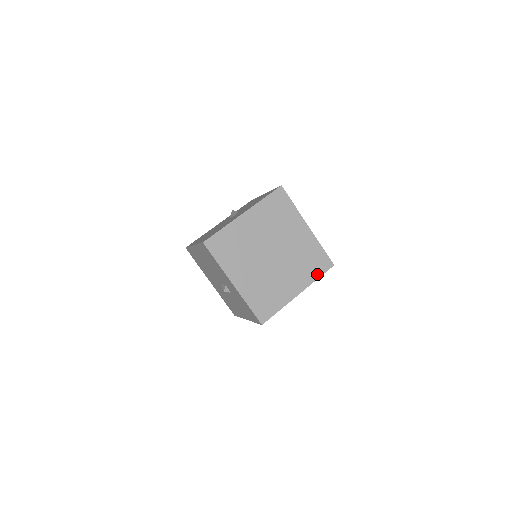
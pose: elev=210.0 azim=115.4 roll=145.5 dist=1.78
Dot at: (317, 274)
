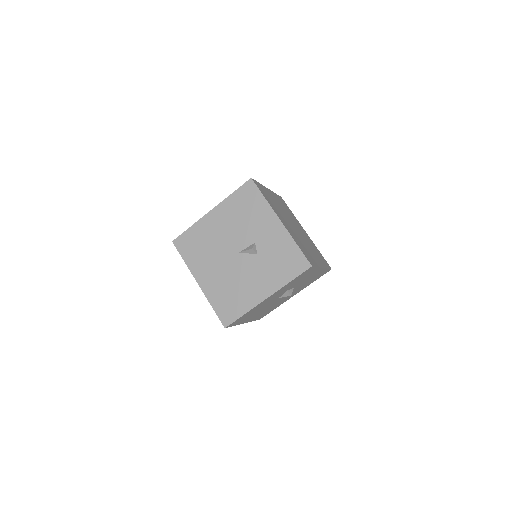
Dot at: (326, 265)
